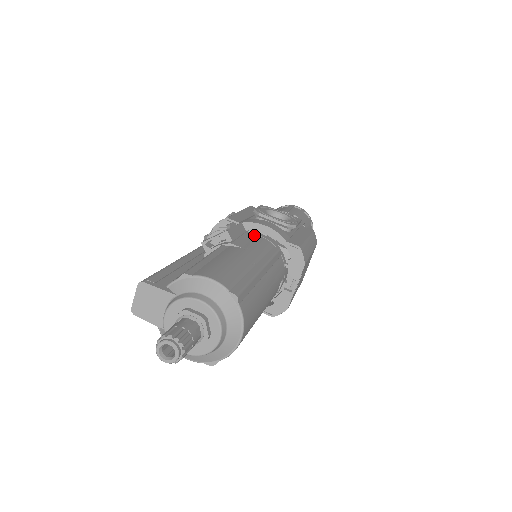
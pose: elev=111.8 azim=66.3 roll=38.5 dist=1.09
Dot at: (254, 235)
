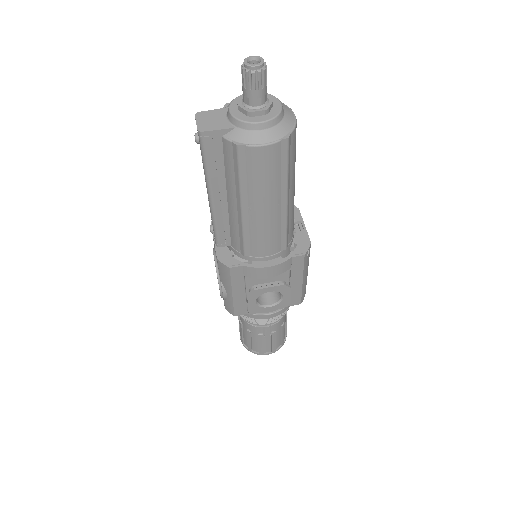
Dot at: occluded
